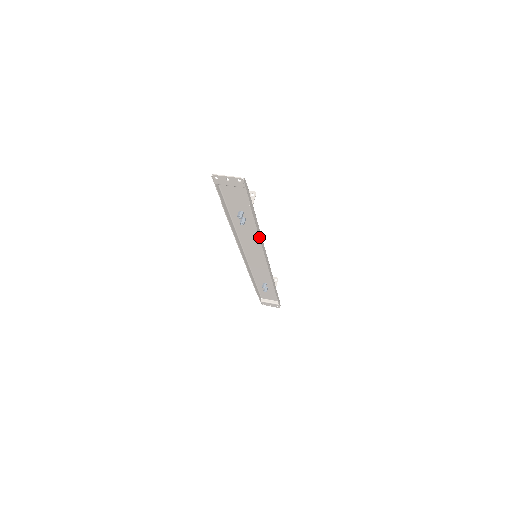
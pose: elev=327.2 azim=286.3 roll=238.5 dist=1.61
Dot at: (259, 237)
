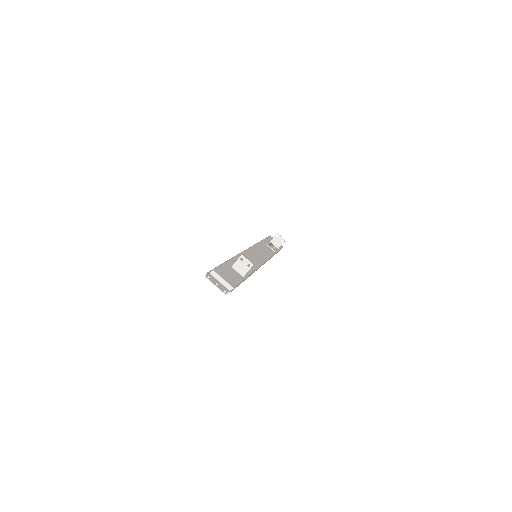
Dot at: occluded
